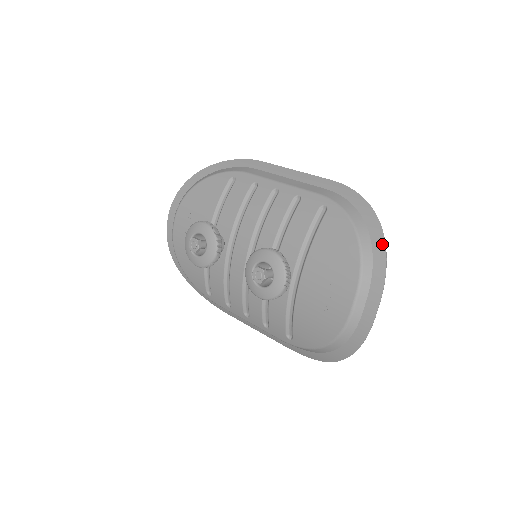
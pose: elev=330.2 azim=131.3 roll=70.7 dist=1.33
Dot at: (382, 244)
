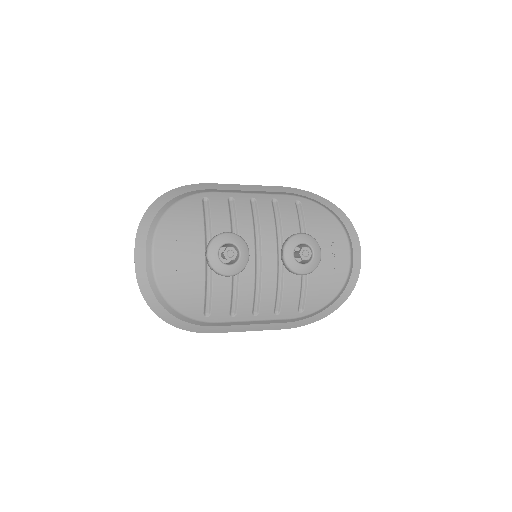
Dot at: (344, 215)
